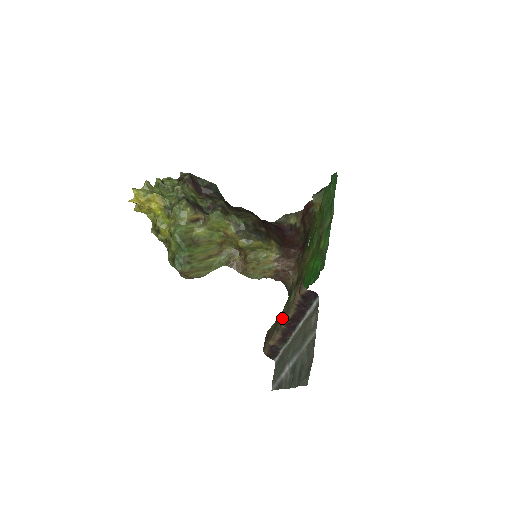
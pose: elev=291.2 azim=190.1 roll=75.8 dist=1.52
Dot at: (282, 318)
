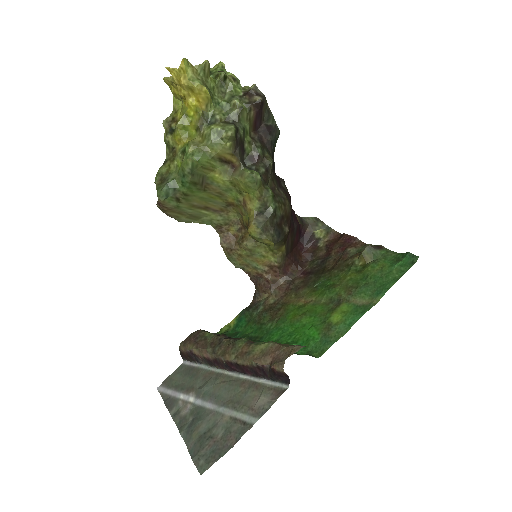
Dot at: (229, 351)
